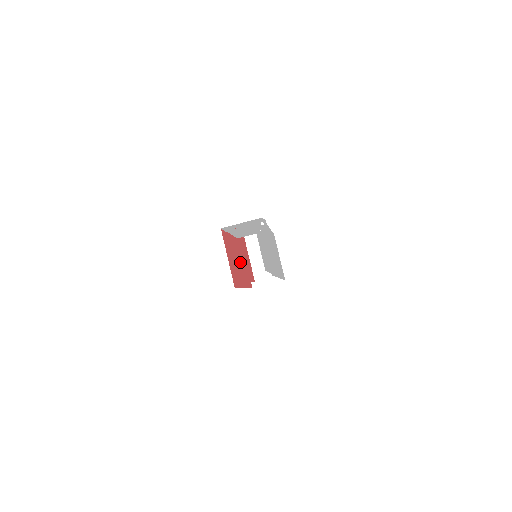
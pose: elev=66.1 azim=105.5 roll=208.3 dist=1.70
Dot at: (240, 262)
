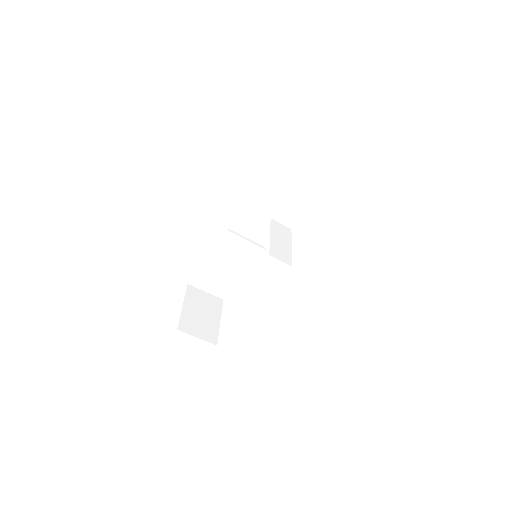
Dot at: occluded
